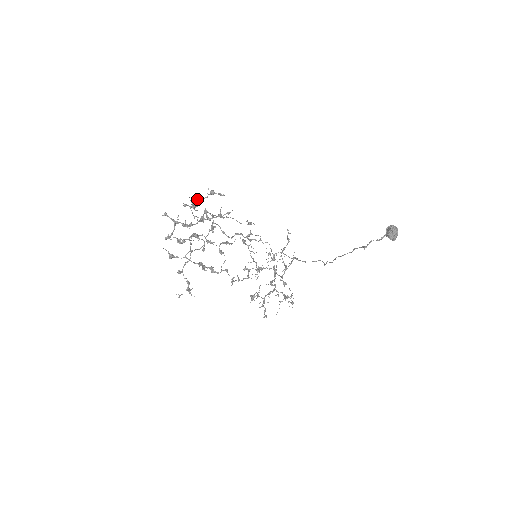
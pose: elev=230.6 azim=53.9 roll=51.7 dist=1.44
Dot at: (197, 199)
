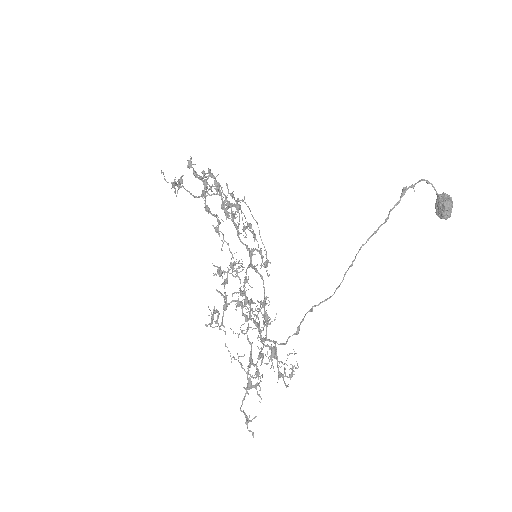
Dot at: occluded
